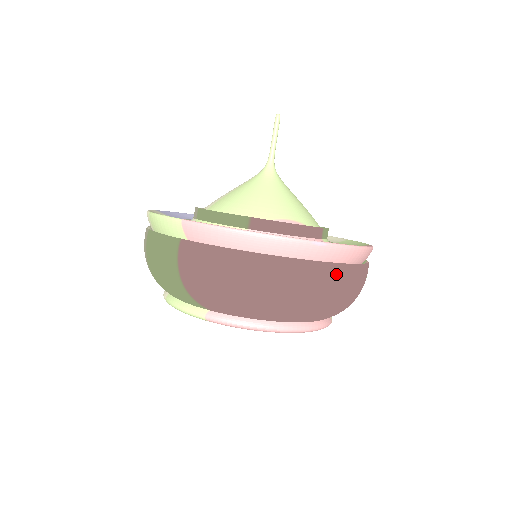
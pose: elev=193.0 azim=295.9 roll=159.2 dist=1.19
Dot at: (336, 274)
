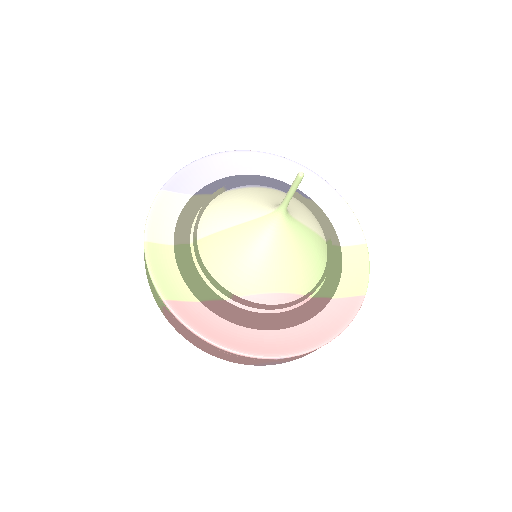
Dot at: (294, 359)
